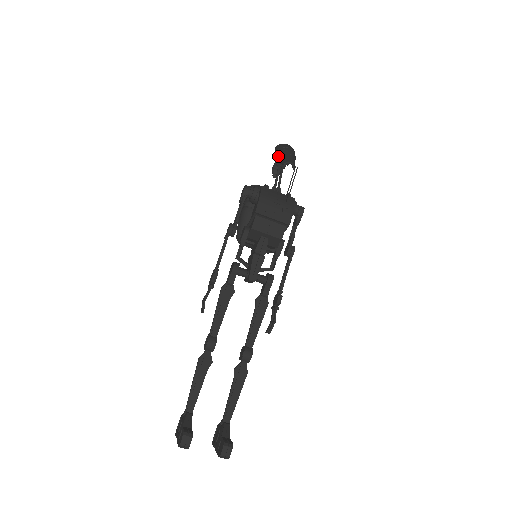
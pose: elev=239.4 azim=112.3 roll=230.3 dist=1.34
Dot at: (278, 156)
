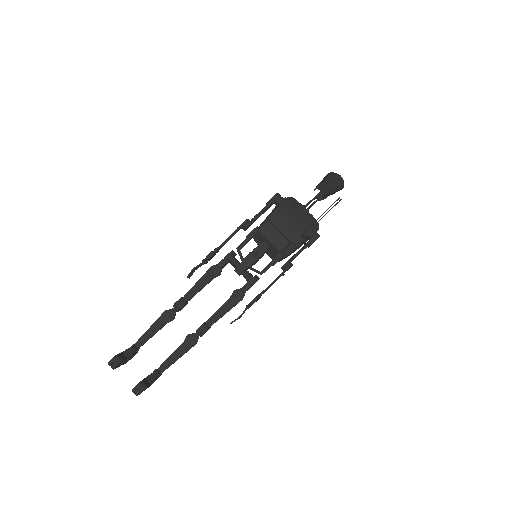
Dot at: (321, 181)
